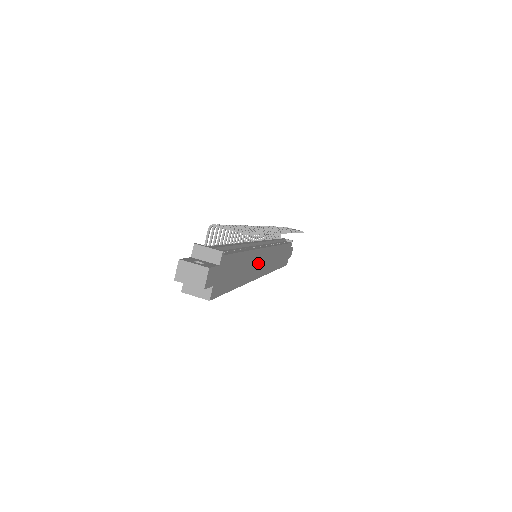
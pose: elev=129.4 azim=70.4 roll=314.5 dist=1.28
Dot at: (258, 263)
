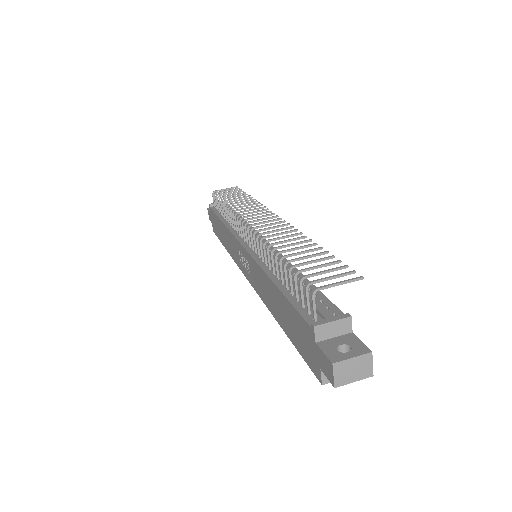
Dot at: occluded
